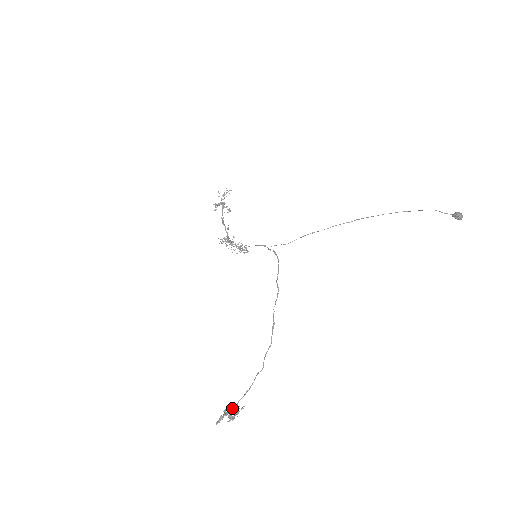
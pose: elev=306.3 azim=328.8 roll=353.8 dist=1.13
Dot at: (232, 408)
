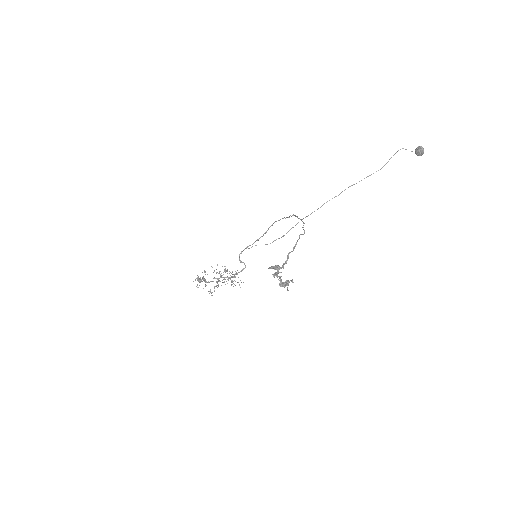
Dot at: (282, 265)
